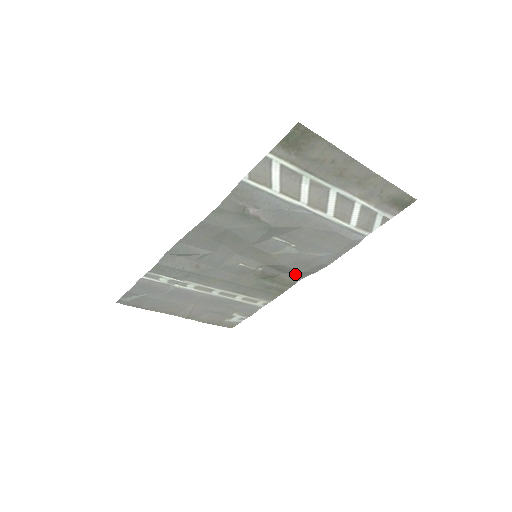
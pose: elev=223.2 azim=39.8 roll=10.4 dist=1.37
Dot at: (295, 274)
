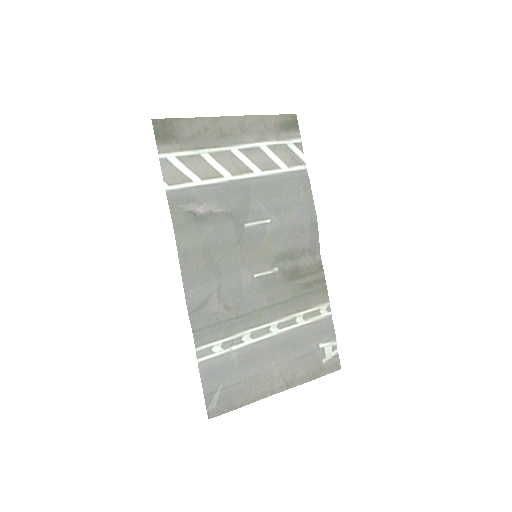
Dot at: (308, 252)
